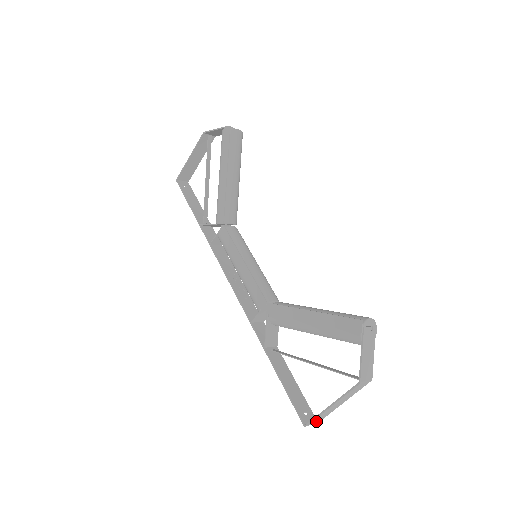
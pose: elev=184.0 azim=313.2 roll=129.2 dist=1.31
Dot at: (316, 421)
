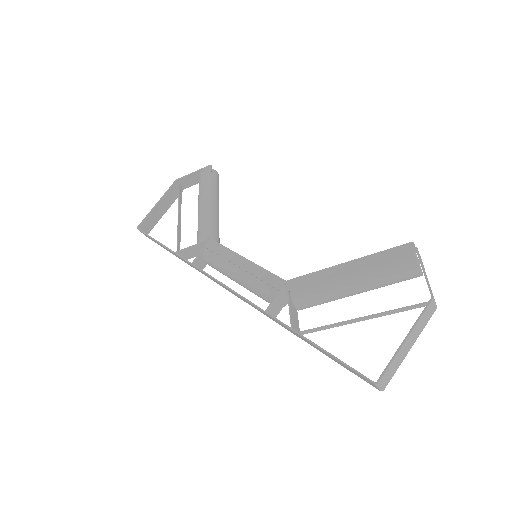
Dot at: (385, 380)
